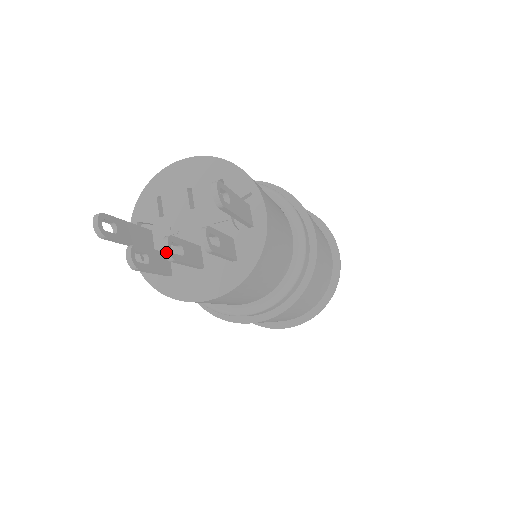
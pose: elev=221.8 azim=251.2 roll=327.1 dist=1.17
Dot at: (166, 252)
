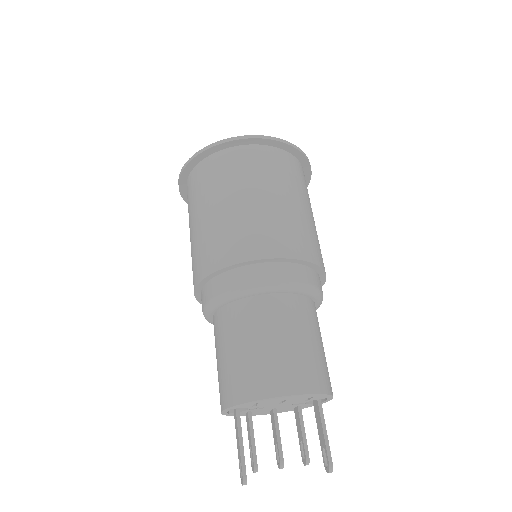
Dot at: (280, 468)
